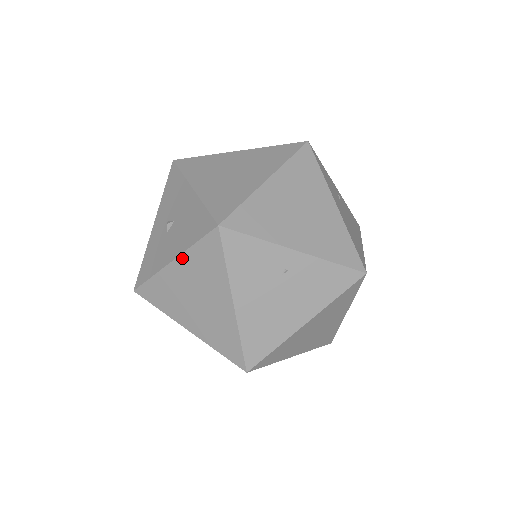
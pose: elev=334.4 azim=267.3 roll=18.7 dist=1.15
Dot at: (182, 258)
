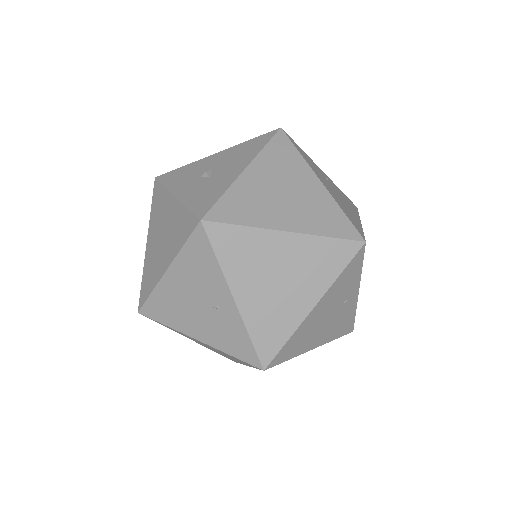
Dot at: (256, 162)
